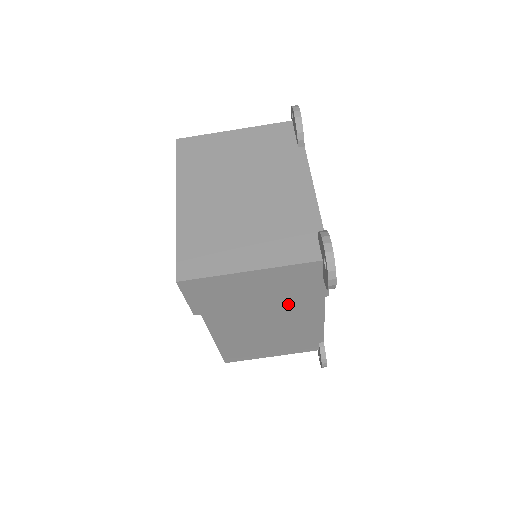
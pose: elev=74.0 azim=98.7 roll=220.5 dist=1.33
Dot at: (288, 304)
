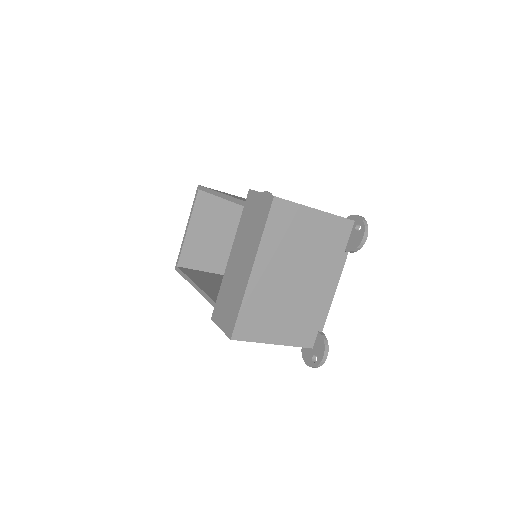
Dot at: occluded
